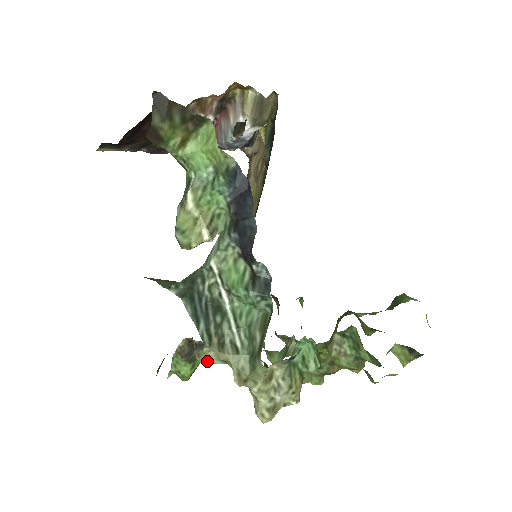
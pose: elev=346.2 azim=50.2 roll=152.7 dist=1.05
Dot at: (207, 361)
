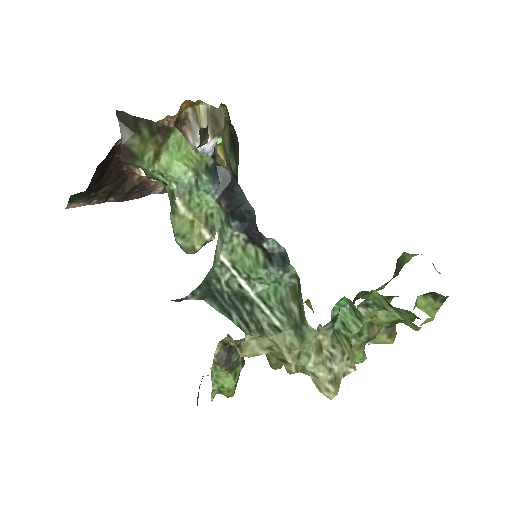
Dot at: (251, 354)
